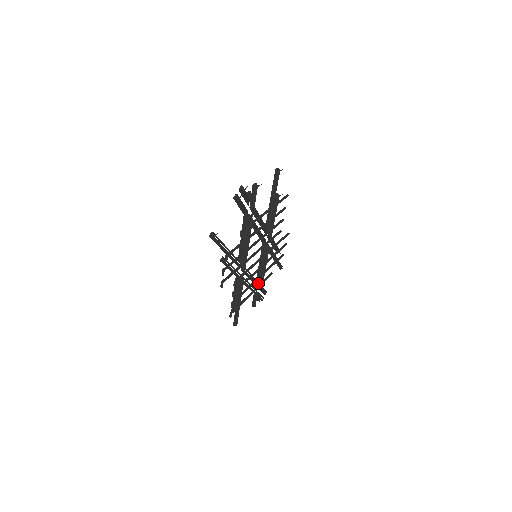
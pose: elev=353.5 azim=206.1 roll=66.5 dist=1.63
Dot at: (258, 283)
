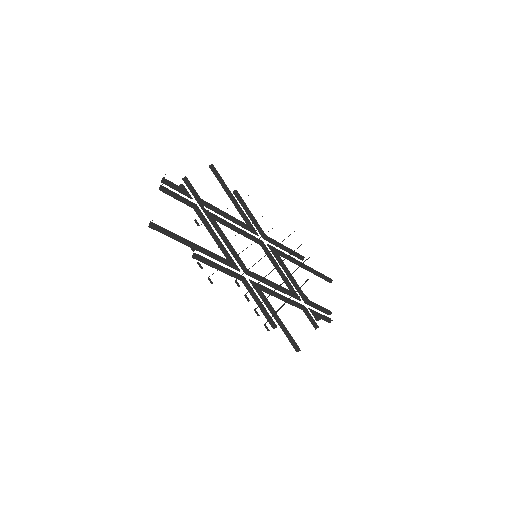
Dot at: (295, 294)
